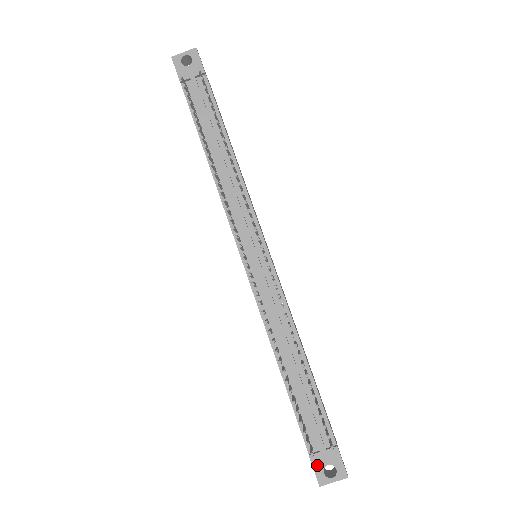
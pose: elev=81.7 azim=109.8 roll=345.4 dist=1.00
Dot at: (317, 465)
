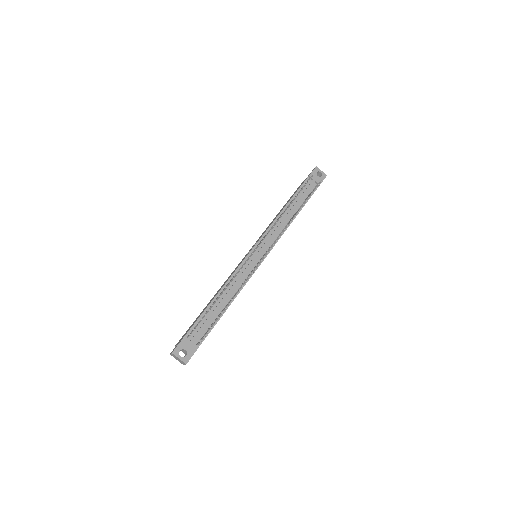
Dot at: (182, 344)
